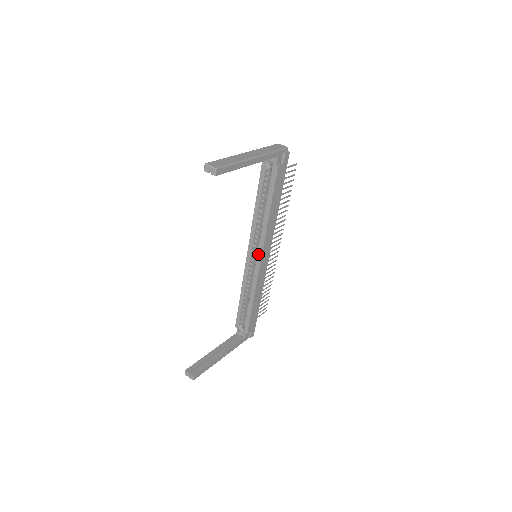
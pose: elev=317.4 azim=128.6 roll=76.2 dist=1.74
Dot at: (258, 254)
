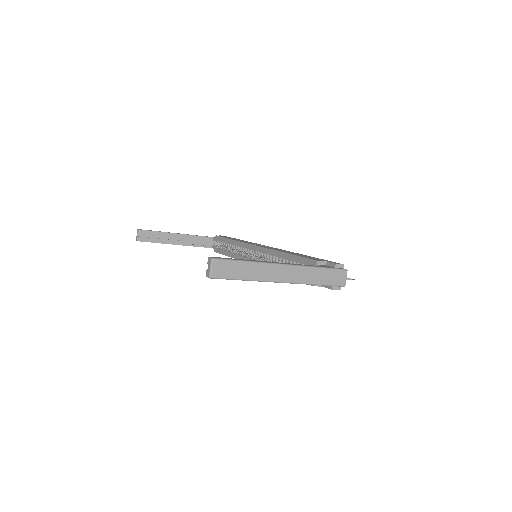
Dot at: occluded
